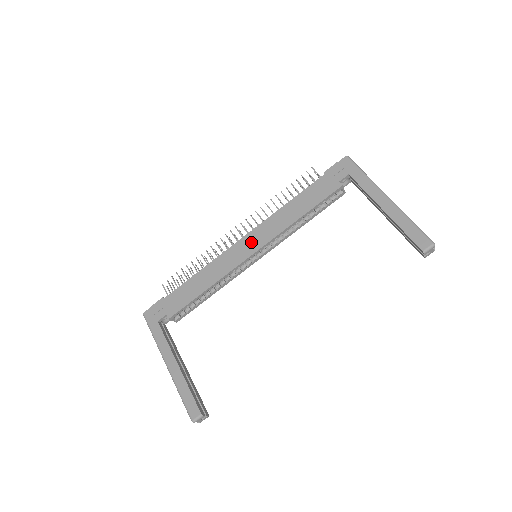
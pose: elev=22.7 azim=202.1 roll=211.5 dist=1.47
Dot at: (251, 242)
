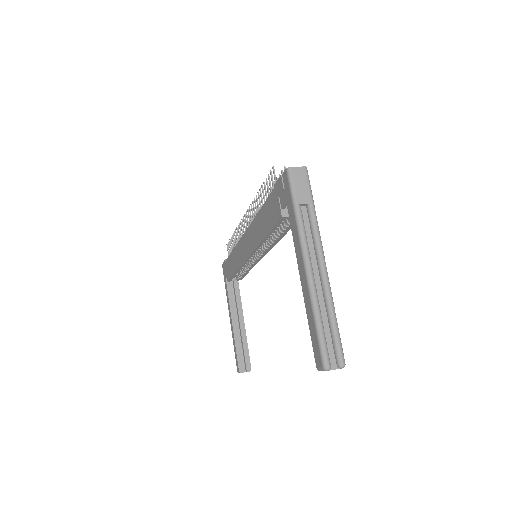
Dot at: (246, 243)
